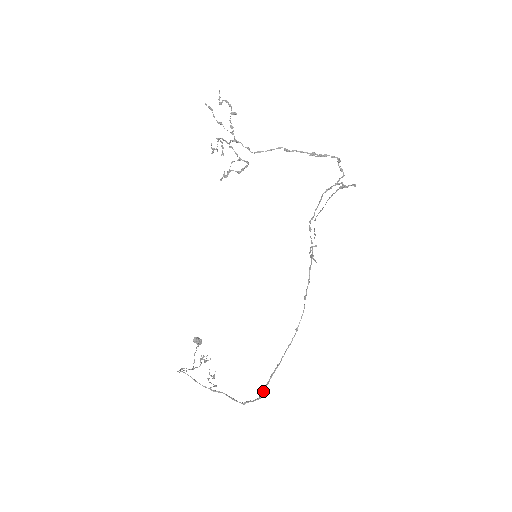
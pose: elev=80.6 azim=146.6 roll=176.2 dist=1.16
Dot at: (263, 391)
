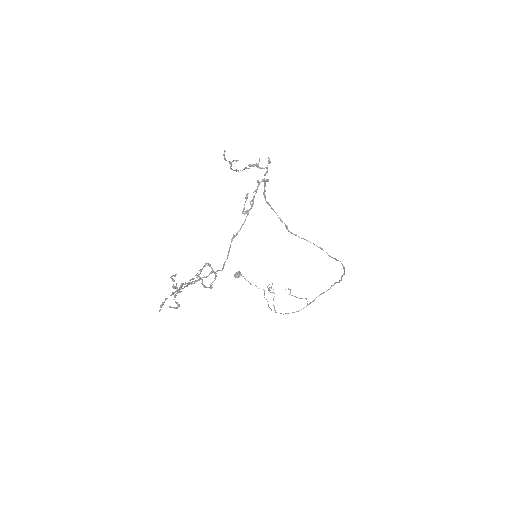
Dot at: occluded
